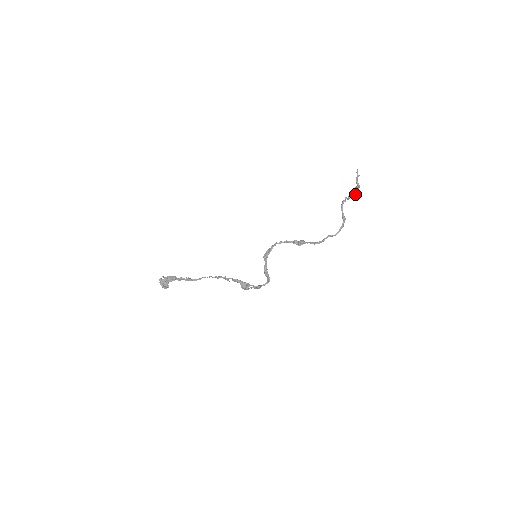
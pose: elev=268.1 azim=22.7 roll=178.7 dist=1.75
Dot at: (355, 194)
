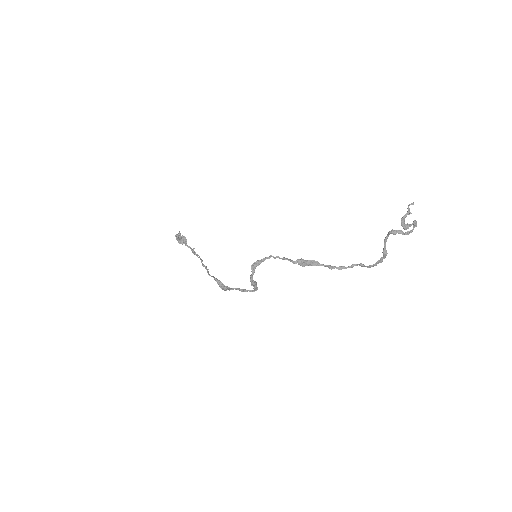
Dot at: occluded
